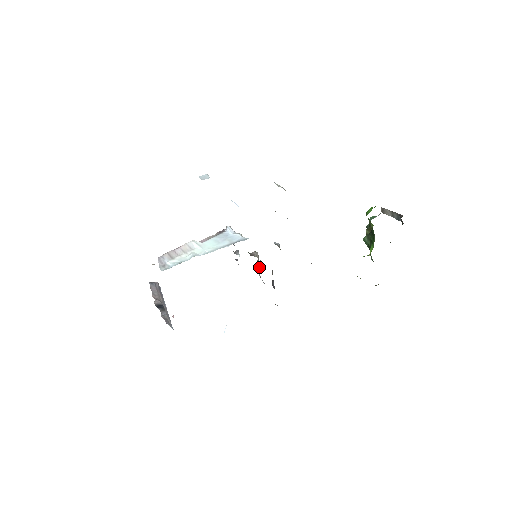
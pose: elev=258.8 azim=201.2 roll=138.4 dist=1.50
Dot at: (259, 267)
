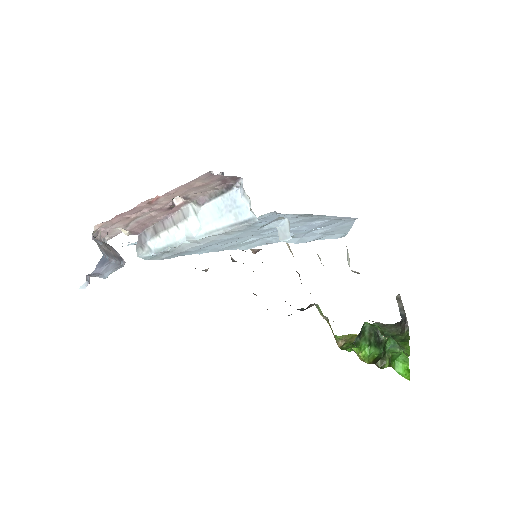
Dot at: occluded
